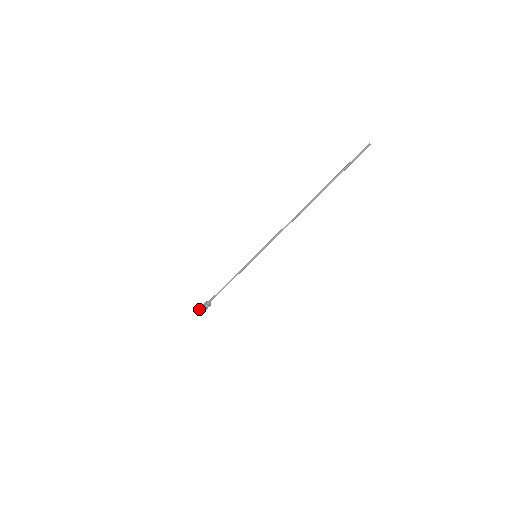
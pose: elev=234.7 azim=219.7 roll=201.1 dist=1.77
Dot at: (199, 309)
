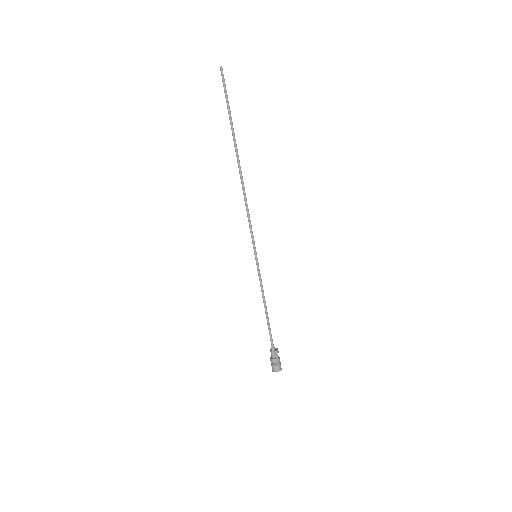
Dot at: (276, 365)
